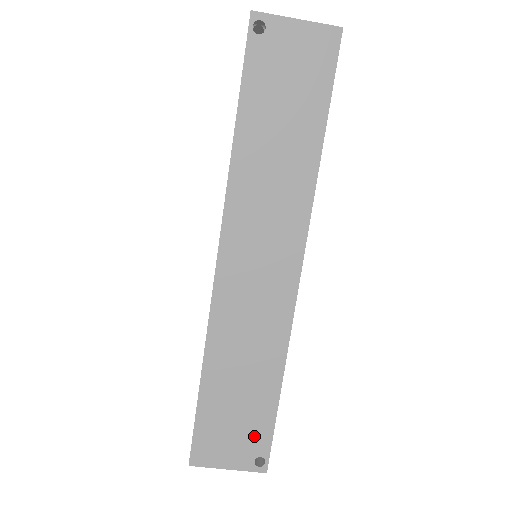
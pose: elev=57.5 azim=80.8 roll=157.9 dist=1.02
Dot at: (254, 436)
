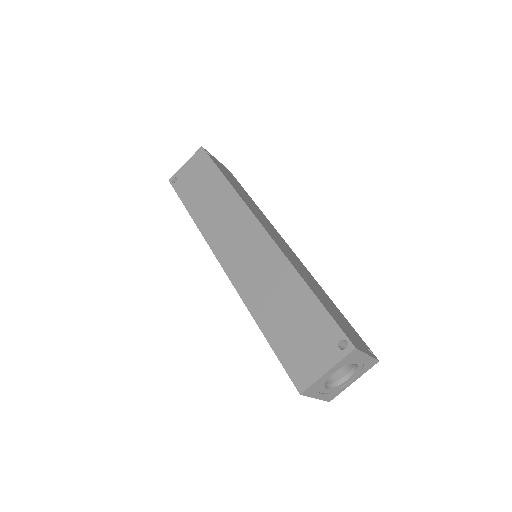
Dot at: (322, 331)
